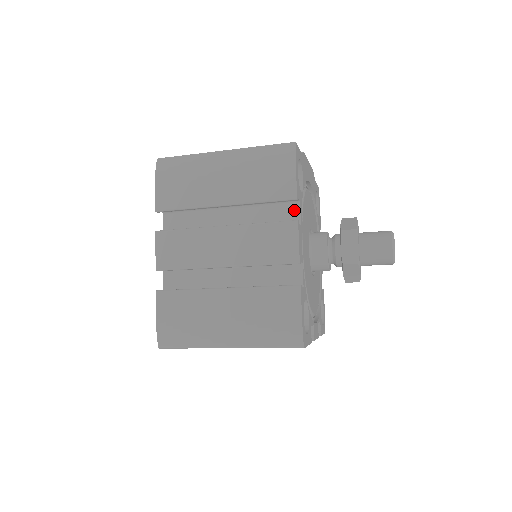
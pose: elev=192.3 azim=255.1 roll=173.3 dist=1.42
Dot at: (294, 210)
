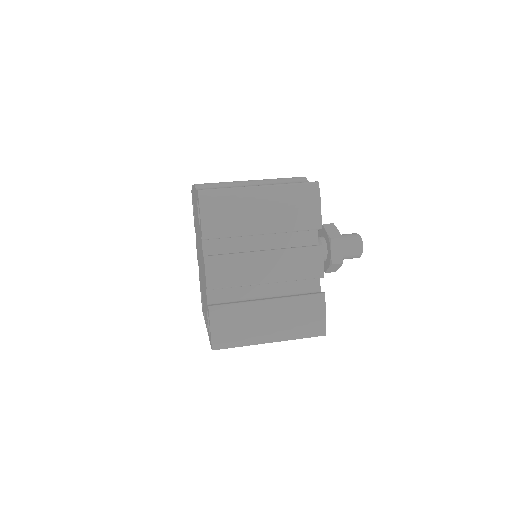
Dot at: (313, 234)
